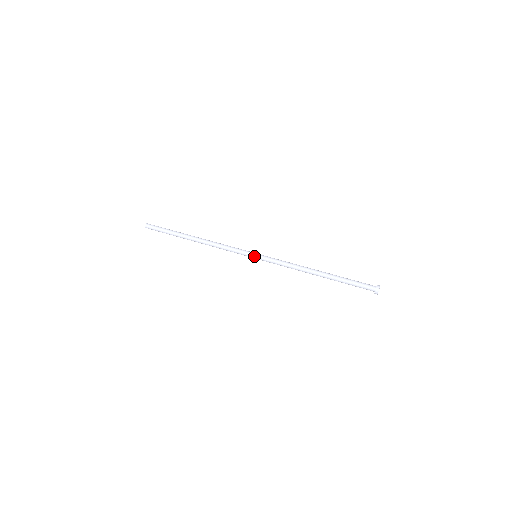
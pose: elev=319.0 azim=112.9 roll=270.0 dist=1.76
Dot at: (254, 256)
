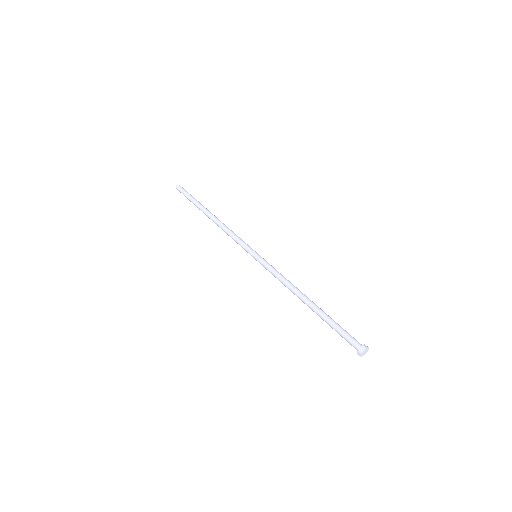
Dot at: (253, 256)
